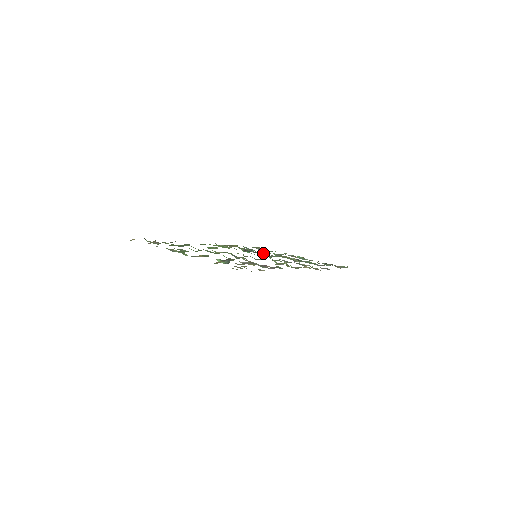
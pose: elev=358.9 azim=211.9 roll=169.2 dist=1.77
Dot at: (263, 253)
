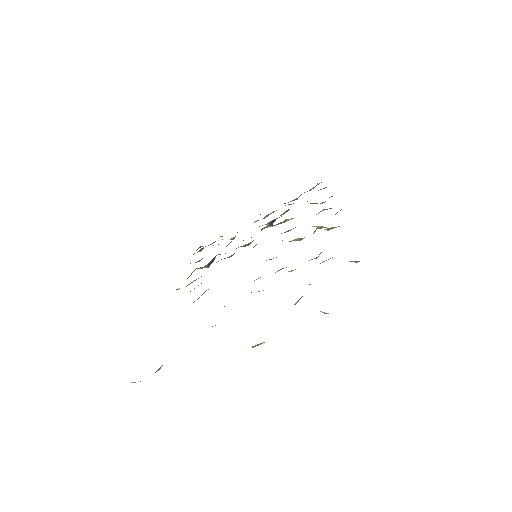
Dot at: occluded
